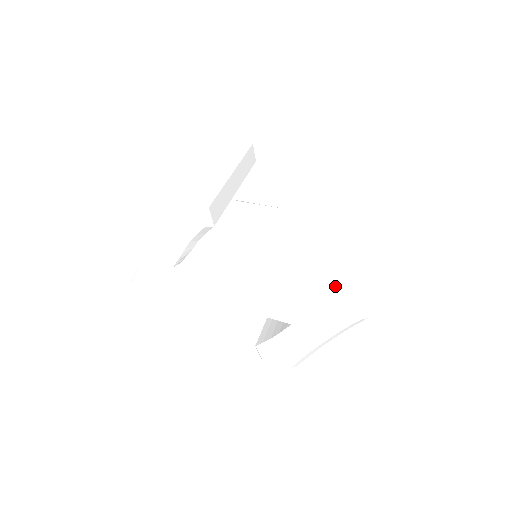
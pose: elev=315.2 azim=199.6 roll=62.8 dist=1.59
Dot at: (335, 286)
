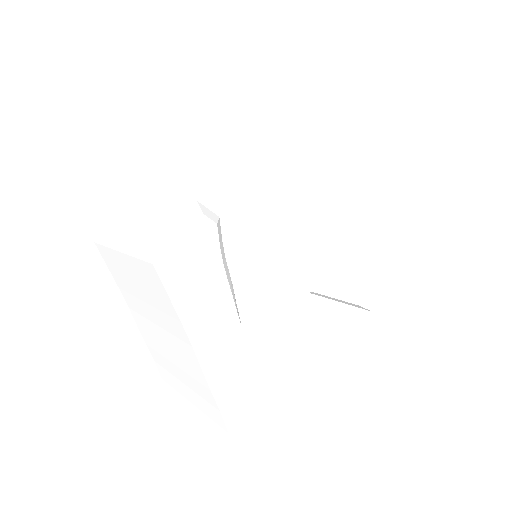
Dot at: (328, 150)
